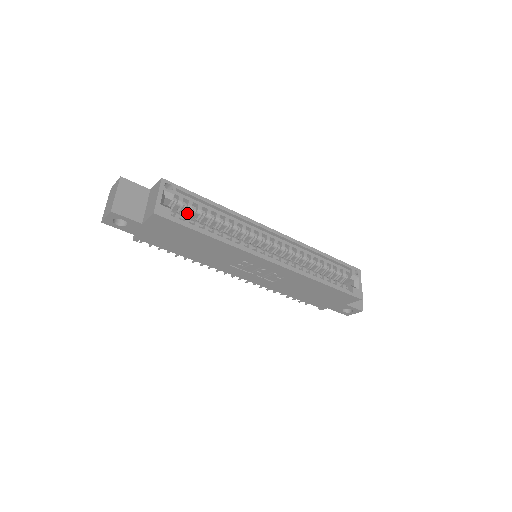
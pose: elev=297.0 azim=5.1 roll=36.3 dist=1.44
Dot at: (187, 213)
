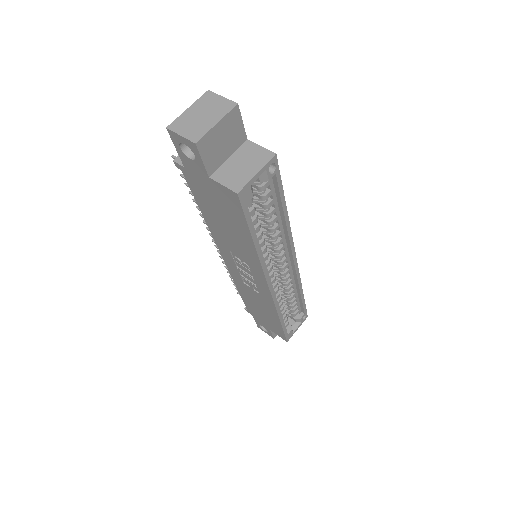
Dot at: occluded
